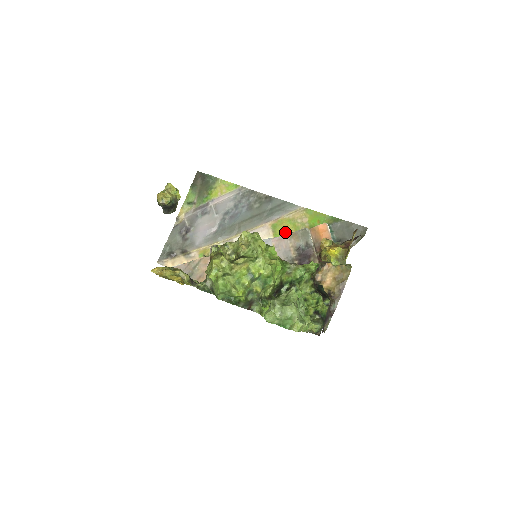
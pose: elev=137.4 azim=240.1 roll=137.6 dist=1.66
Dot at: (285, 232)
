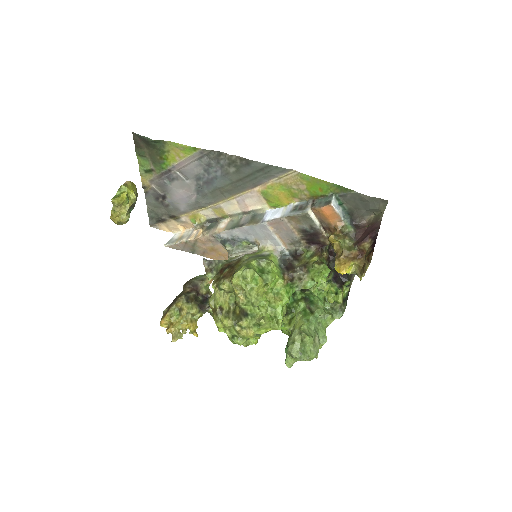
Dot at: (281, 201)
